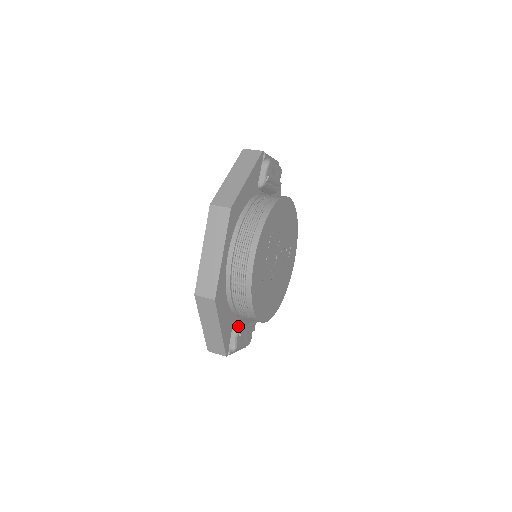
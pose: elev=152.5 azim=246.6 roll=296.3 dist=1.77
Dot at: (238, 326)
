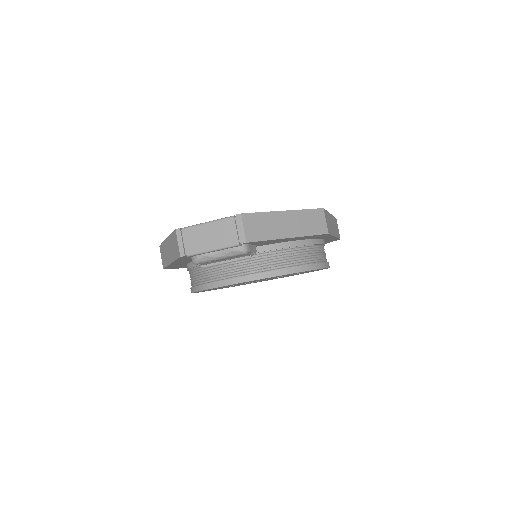
Dot at: occluded
